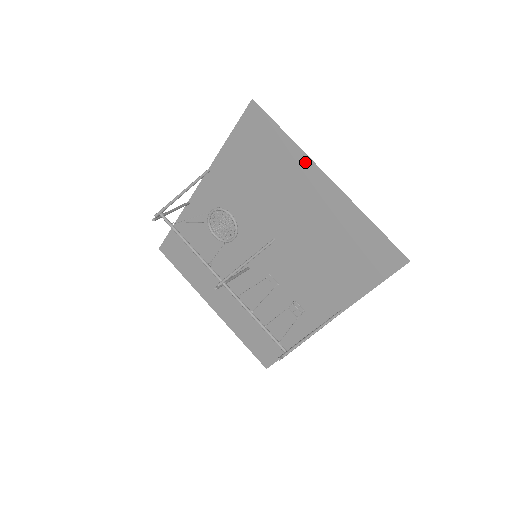
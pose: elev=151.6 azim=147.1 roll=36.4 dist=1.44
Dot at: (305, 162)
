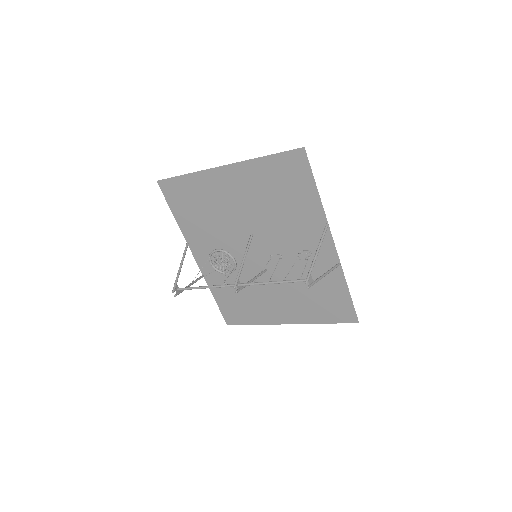
Dot at: (207, 175)
